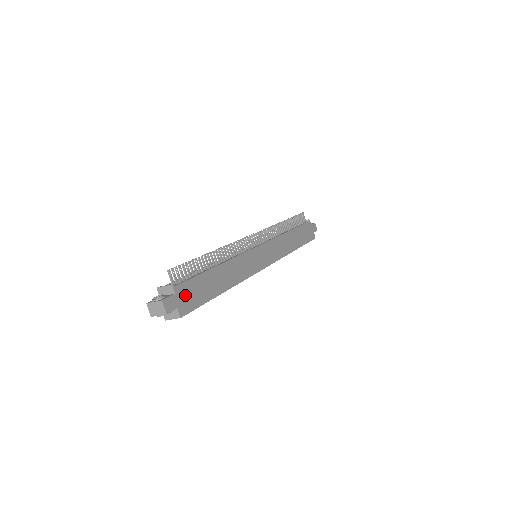
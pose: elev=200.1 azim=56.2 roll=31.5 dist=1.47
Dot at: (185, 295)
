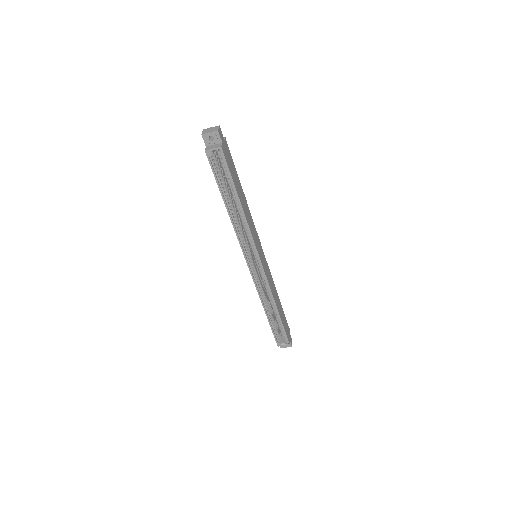
Dot at: (227, 152)
